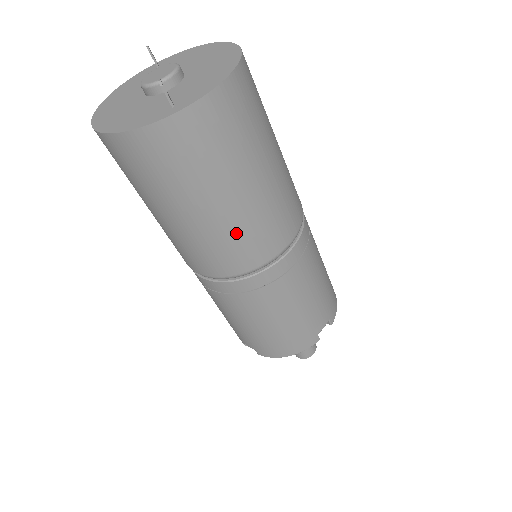
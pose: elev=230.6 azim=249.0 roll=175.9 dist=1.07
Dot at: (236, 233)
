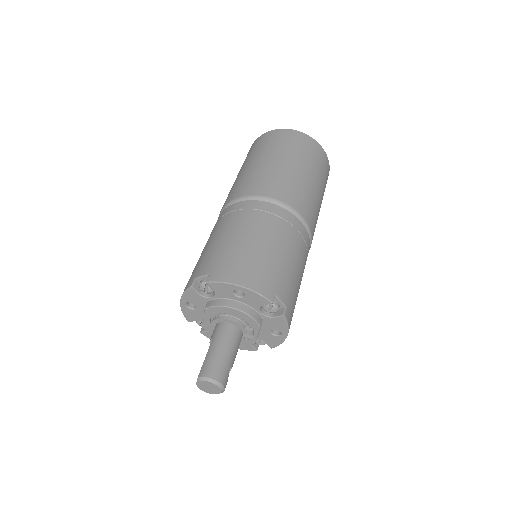
Dot at: (291, 180)
